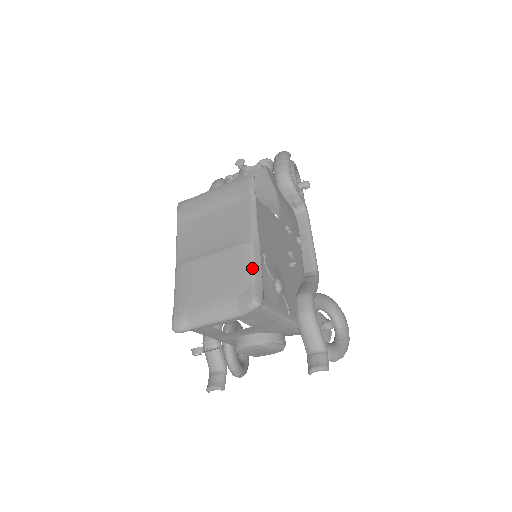
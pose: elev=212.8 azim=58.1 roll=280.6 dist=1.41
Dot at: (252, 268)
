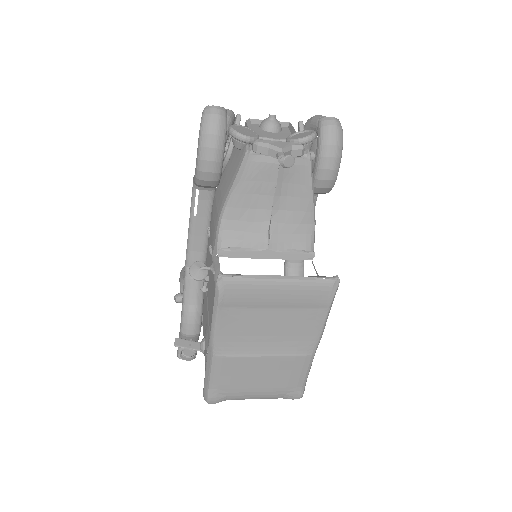
Dot at: (307, 375)
